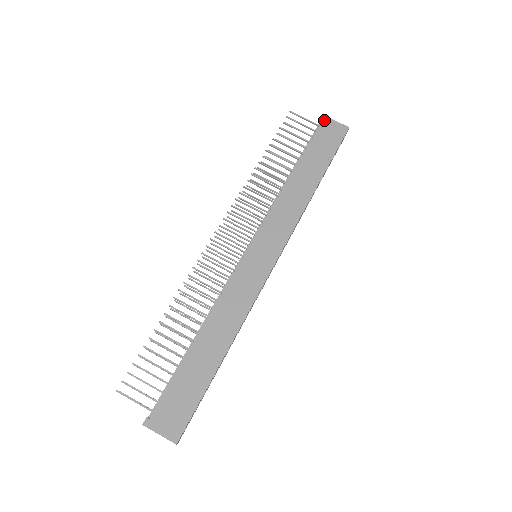
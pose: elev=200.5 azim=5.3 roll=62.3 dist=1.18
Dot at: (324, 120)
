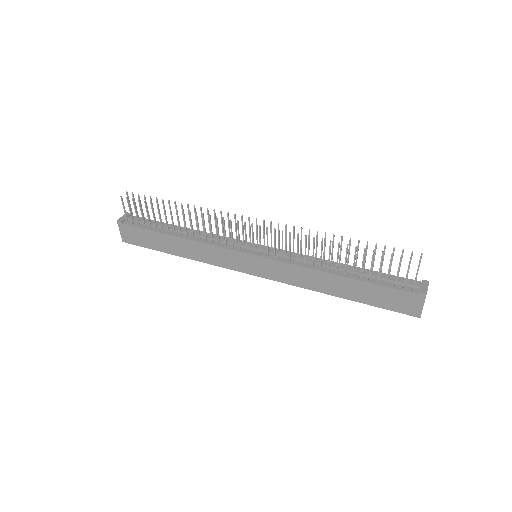
Dot at: (419, 296)
